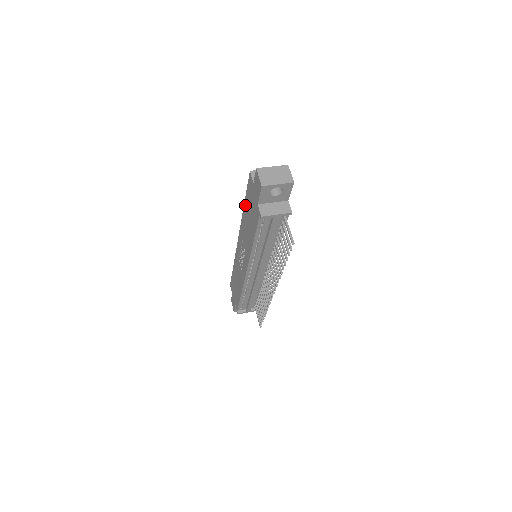
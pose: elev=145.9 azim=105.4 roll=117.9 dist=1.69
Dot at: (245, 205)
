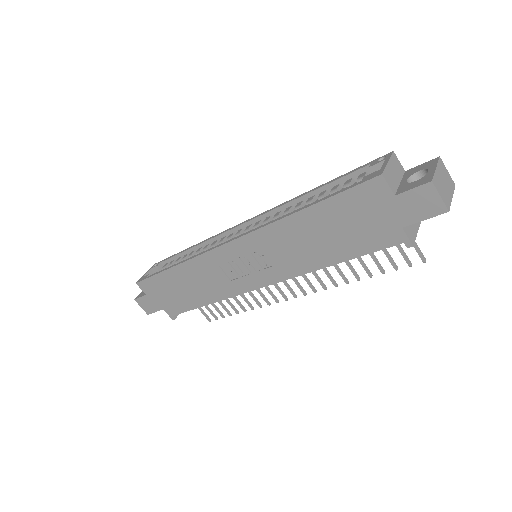
Dot at: (314, 212)
